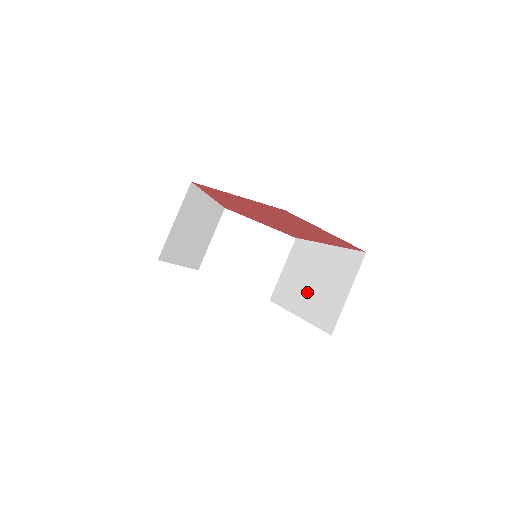
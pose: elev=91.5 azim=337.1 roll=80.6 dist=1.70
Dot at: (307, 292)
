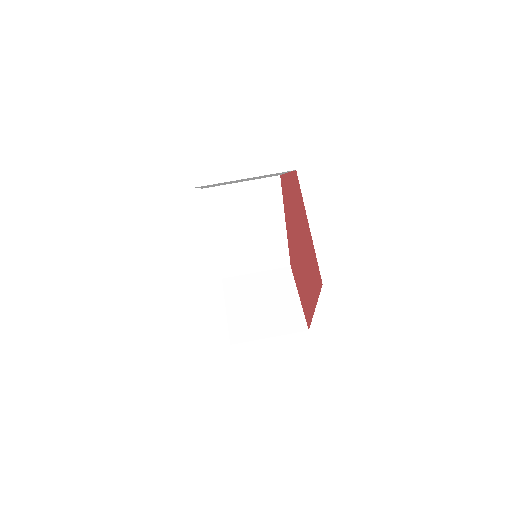
Dot at: occluded
